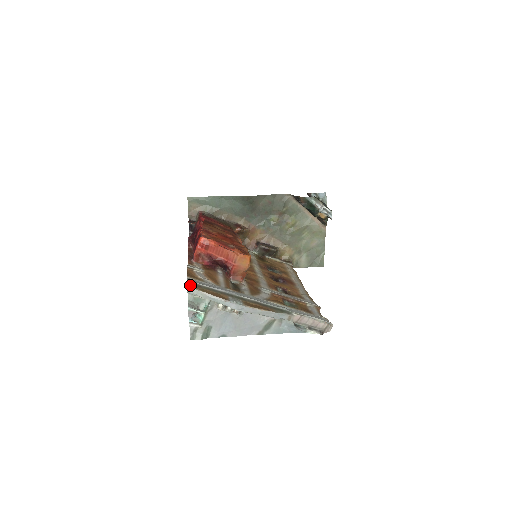
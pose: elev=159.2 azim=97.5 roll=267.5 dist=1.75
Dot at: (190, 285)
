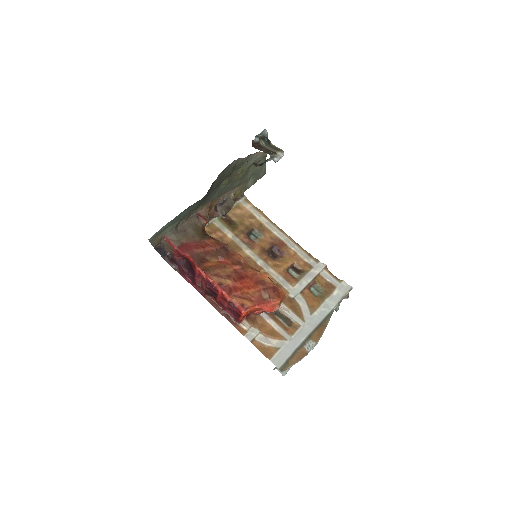
Dot at: (283, 370)
